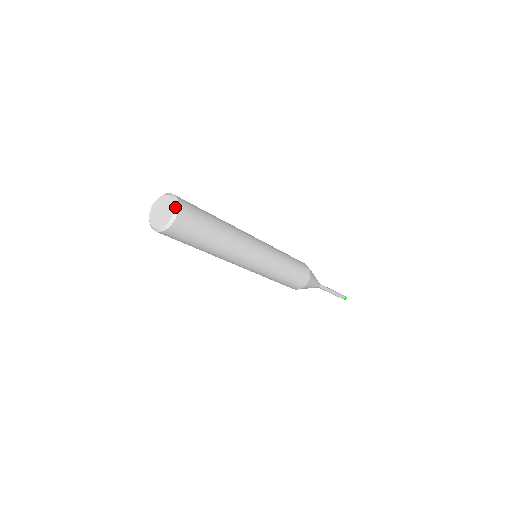
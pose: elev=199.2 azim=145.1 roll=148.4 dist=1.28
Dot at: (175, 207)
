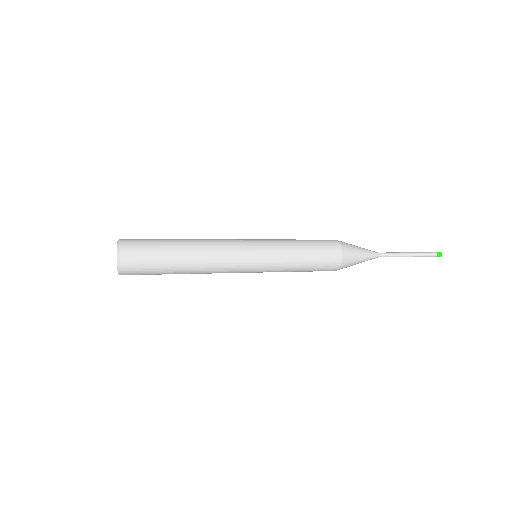
Dot at: (118, 249)
